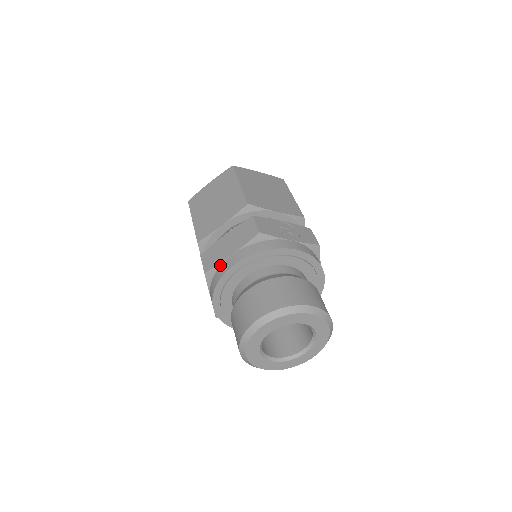
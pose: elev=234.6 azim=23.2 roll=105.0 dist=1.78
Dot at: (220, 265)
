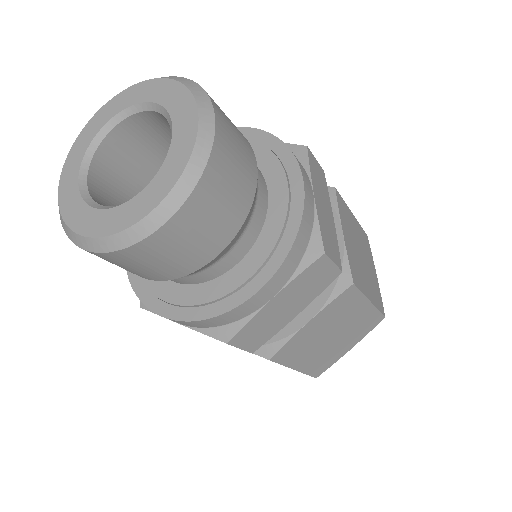
Dot at: occluded
